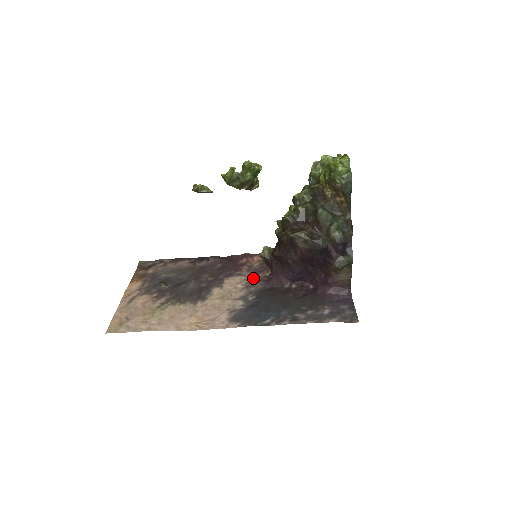
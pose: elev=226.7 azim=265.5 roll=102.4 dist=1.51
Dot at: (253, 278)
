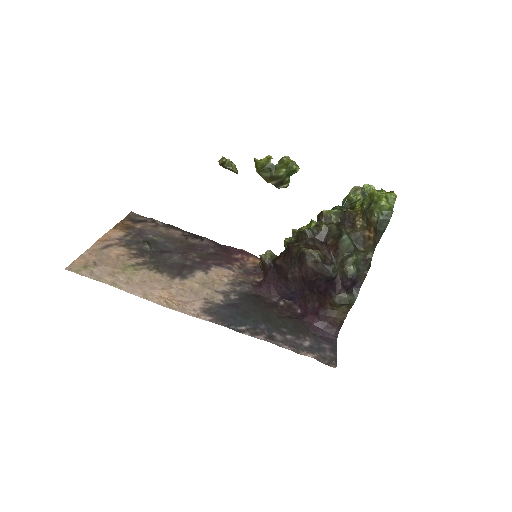
Dot at: (242, 277)
